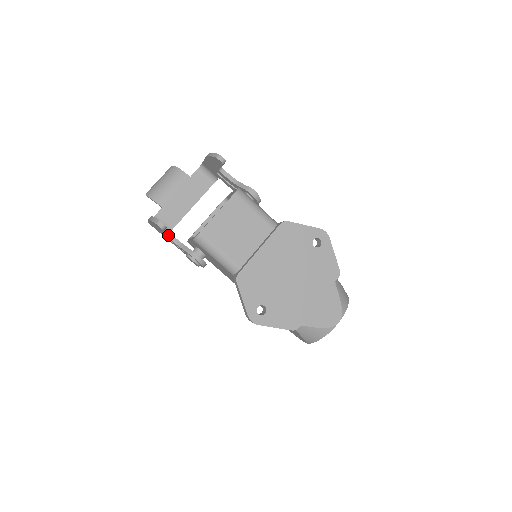
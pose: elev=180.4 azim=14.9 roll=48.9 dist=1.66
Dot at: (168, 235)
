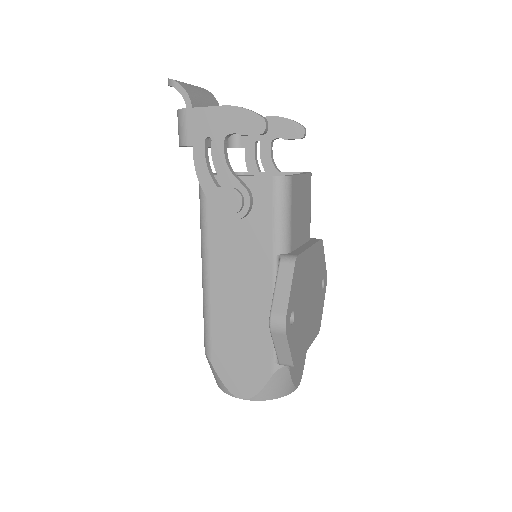
Dot at: (225, 145)
